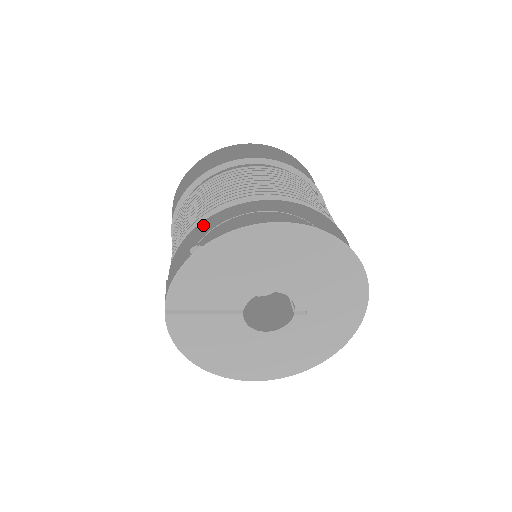
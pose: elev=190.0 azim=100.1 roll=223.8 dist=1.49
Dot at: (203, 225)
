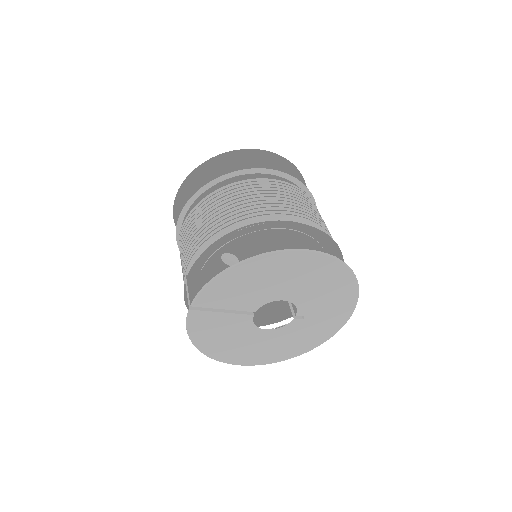
Dot at: (233, 235)
